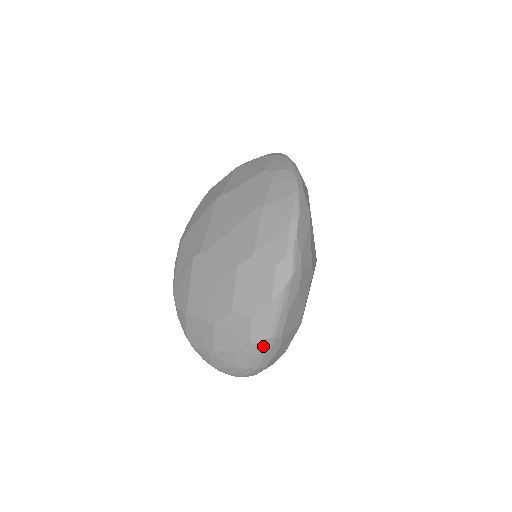
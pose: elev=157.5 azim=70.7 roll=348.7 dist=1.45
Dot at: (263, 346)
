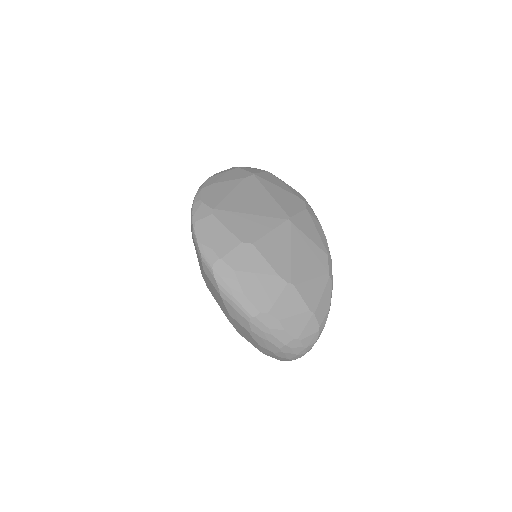
Dot at: (257, 328)
